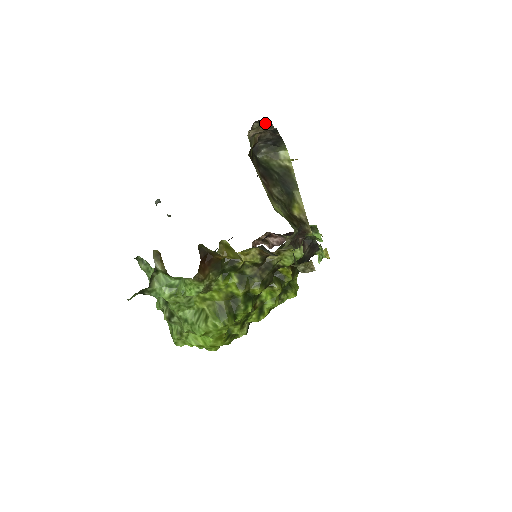
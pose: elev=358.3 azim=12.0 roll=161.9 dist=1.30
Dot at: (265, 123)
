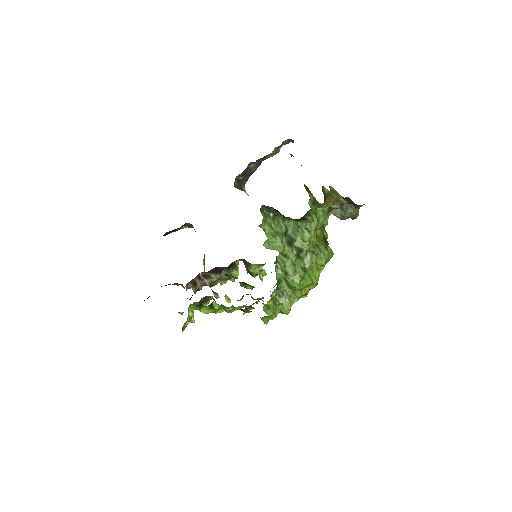
Dot at: occluded
